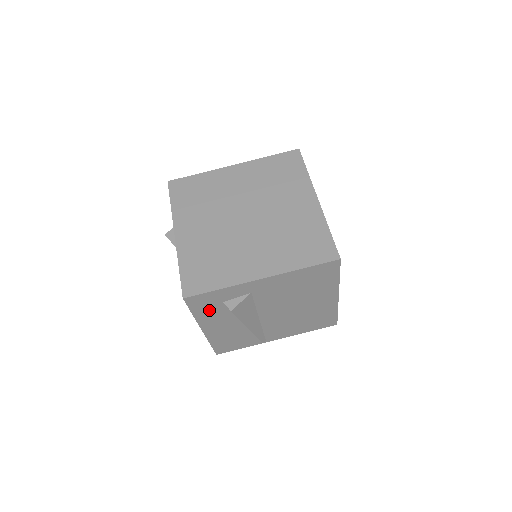
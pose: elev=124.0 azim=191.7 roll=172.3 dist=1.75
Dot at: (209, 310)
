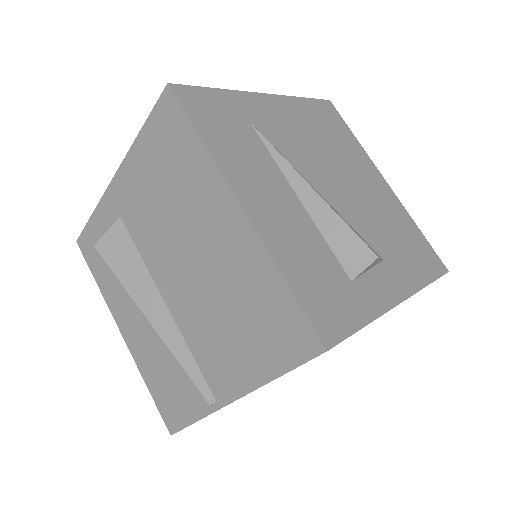
Dot at: (106, 271)
